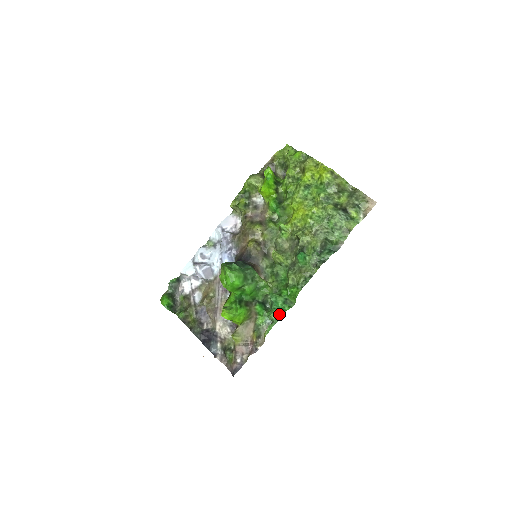
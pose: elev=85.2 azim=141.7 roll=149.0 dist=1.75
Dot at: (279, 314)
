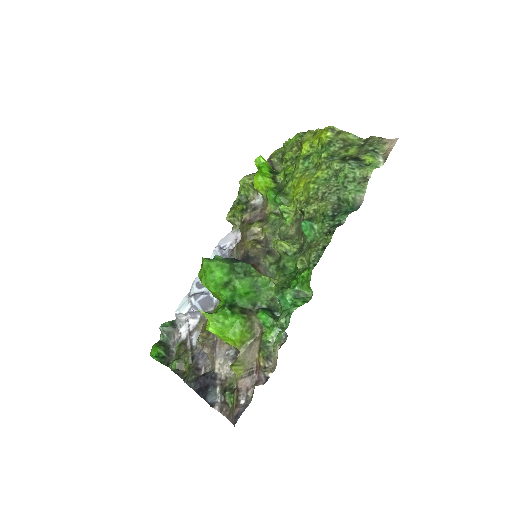
Dot at: (289, 313)
